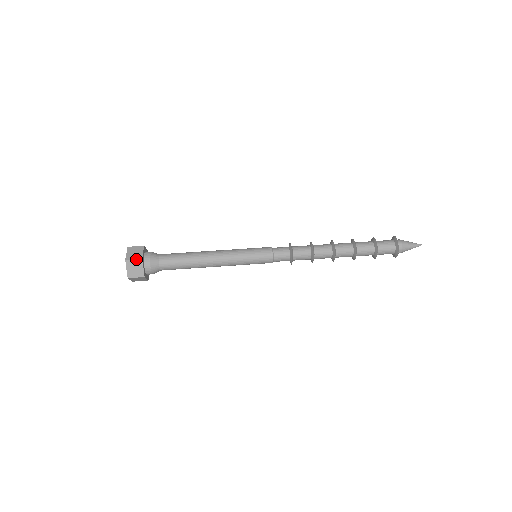
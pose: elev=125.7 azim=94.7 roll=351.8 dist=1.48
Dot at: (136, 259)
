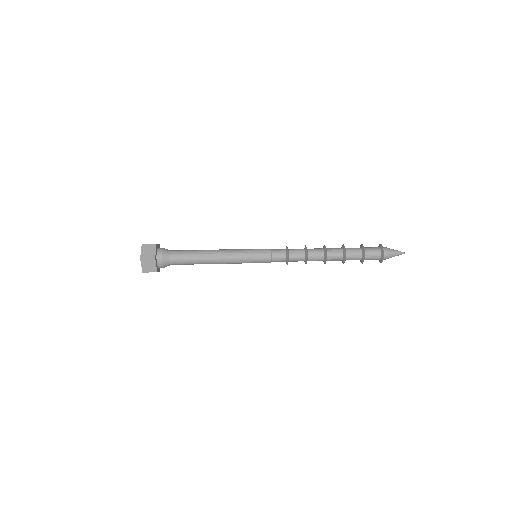
Dot at: (151, 244)
